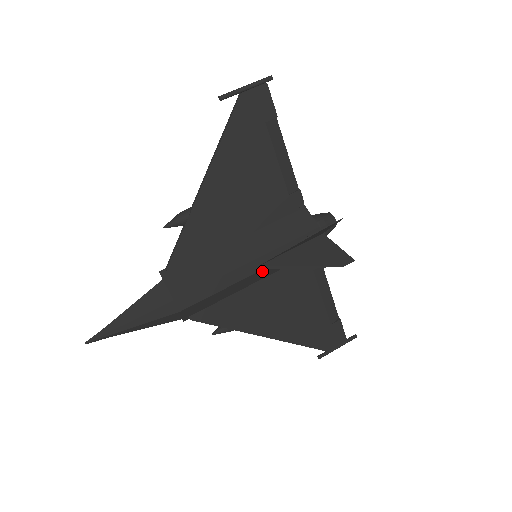
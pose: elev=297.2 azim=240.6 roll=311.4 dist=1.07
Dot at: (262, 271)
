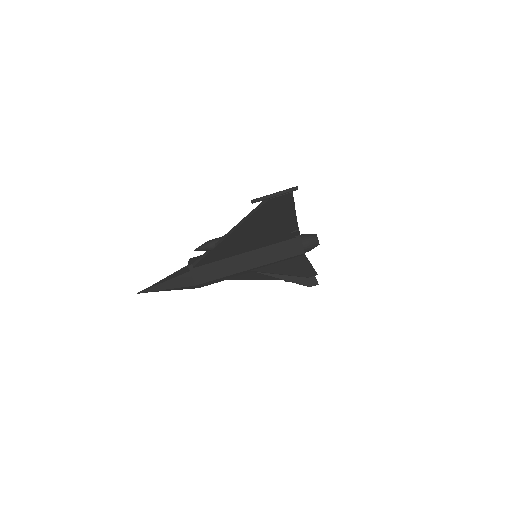
Dot at: occluded
